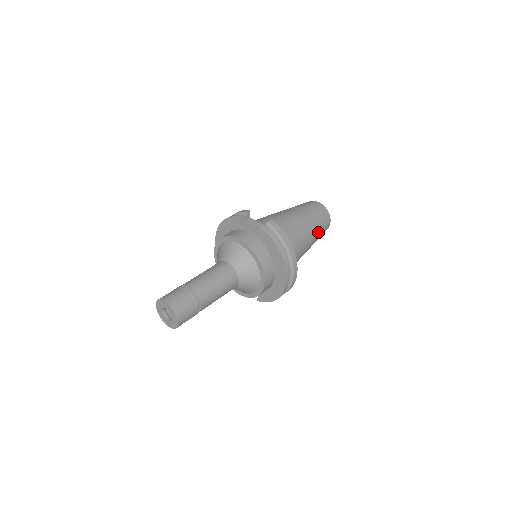
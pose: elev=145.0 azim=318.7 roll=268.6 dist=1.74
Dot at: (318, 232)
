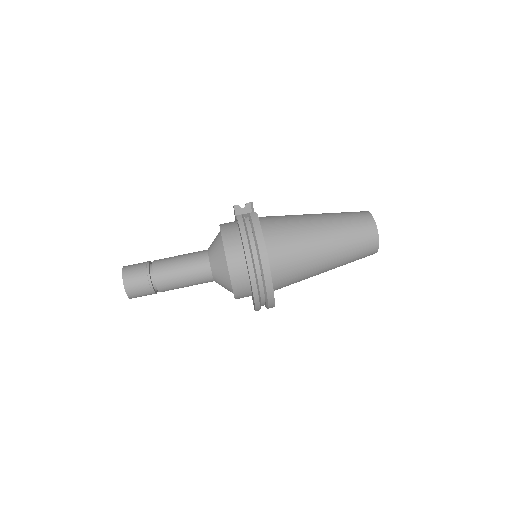
Dot at: (346, 246)
